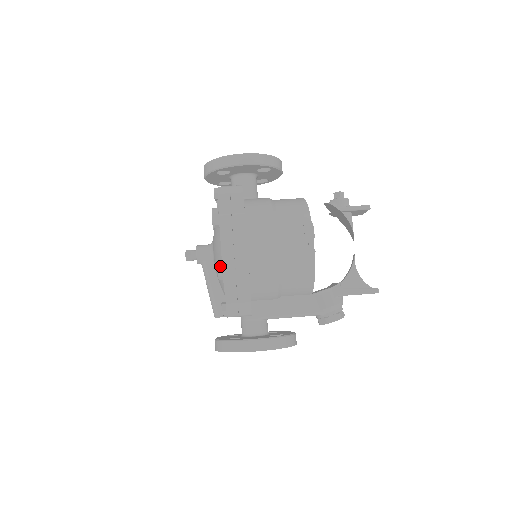
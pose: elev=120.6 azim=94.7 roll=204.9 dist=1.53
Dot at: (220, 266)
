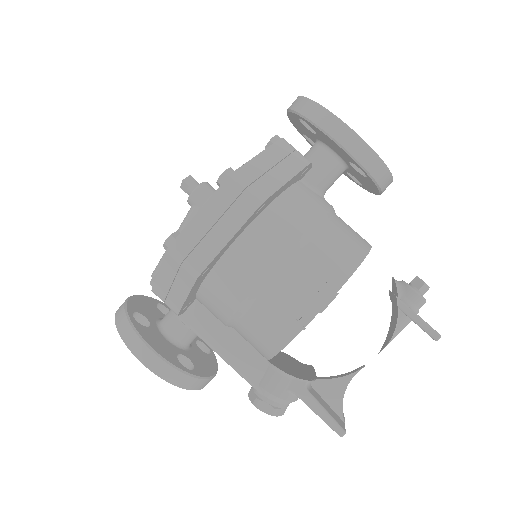
Dot at: (178, 234)
